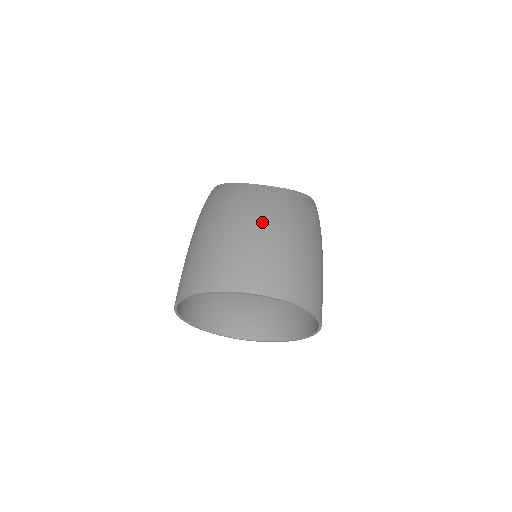
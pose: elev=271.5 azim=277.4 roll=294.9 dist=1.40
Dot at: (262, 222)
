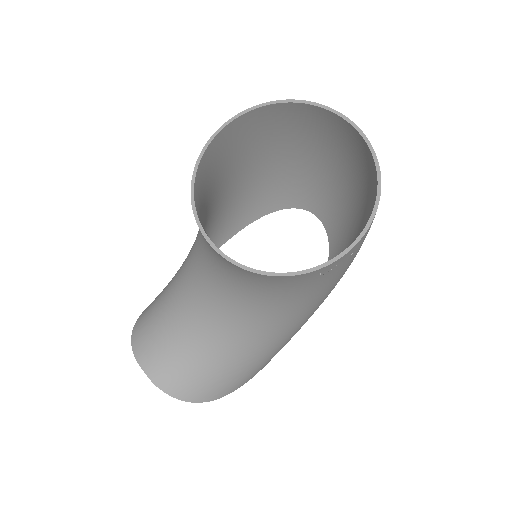
Dot at: (341, 175)
